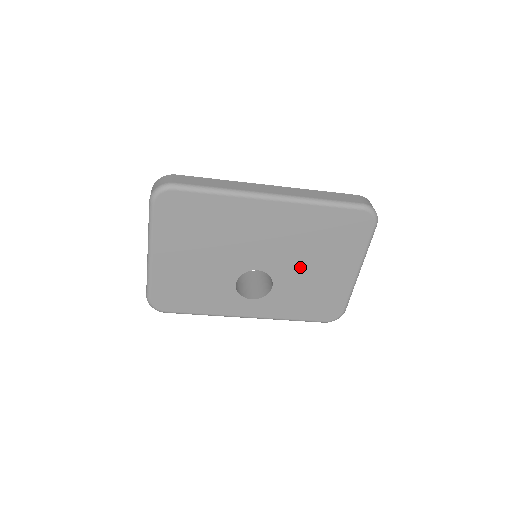
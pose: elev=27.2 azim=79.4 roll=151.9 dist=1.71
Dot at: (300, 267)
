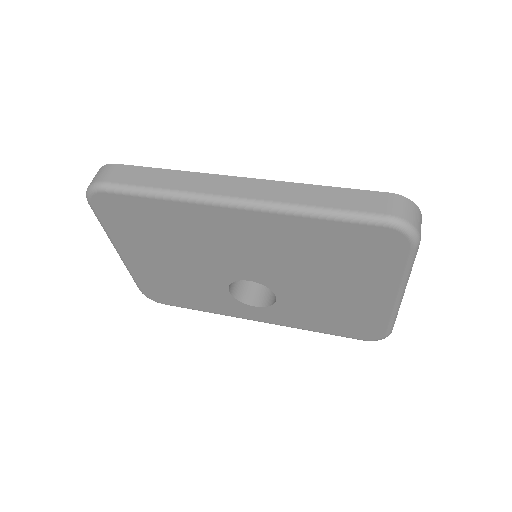
Dot at: (306, 283)
